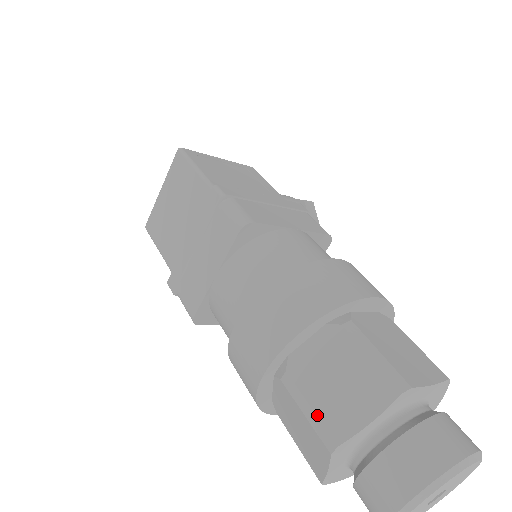
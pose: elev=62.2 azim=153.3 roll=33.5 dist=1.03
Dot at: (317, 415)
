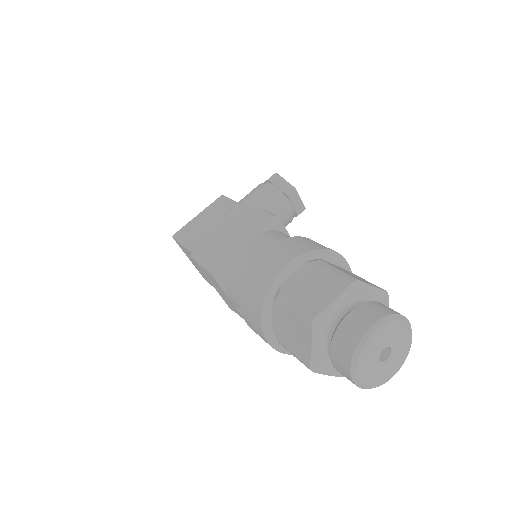
Dot at: (296, 356)
